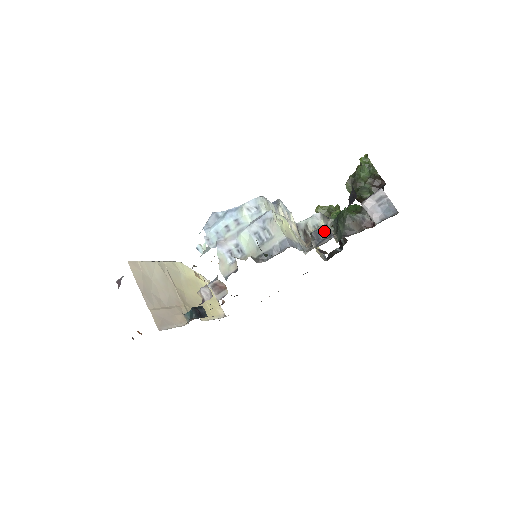
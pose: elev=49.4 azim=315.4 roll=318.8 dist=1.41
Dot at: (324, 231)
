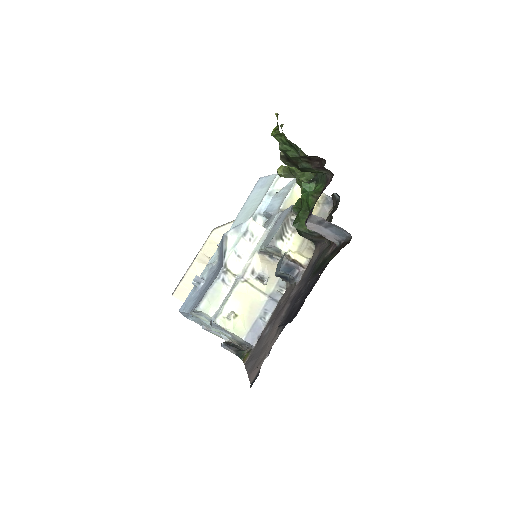
Dot at: (285, 274)
